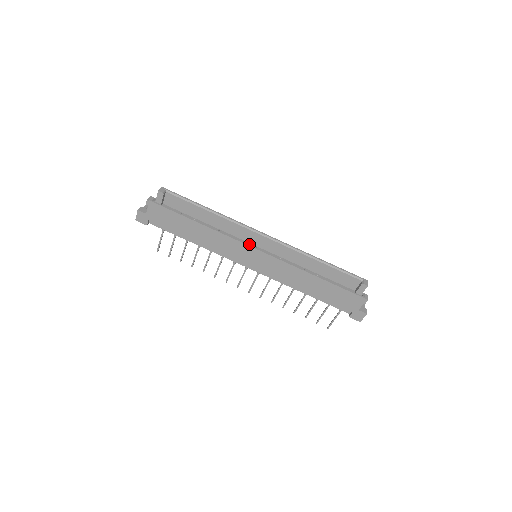
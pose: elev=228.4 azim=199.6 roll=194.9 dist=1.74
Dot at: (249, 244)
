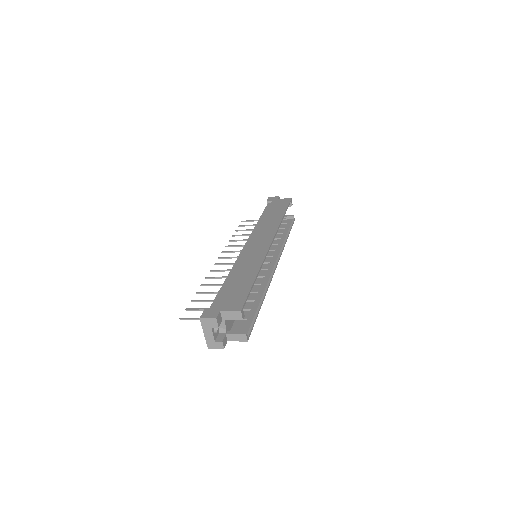
Dot at: occluded
